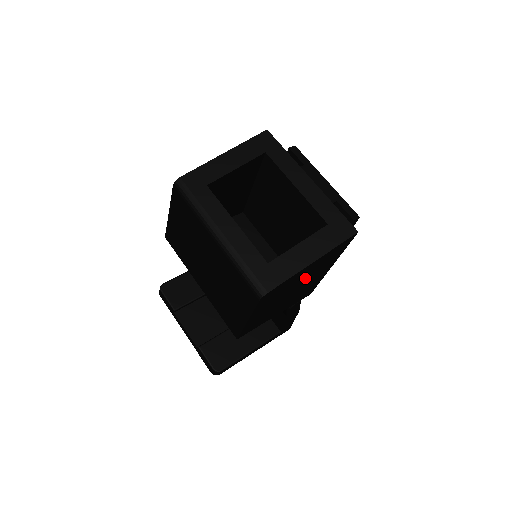
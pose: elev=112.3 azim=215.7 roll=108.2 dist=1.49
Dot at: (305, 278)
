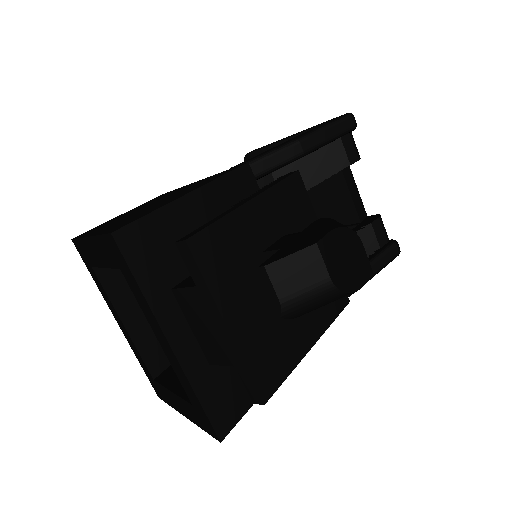
Dot at: occluded
